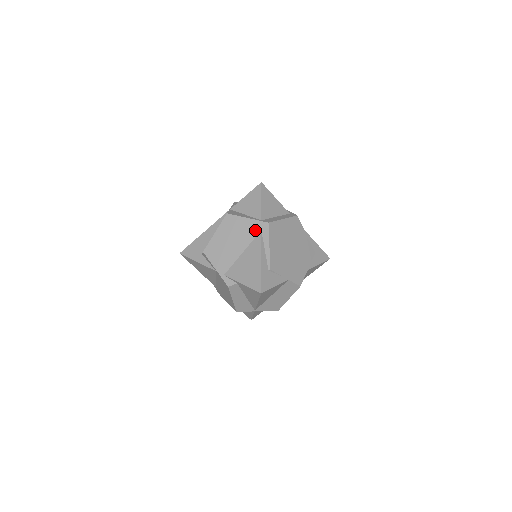
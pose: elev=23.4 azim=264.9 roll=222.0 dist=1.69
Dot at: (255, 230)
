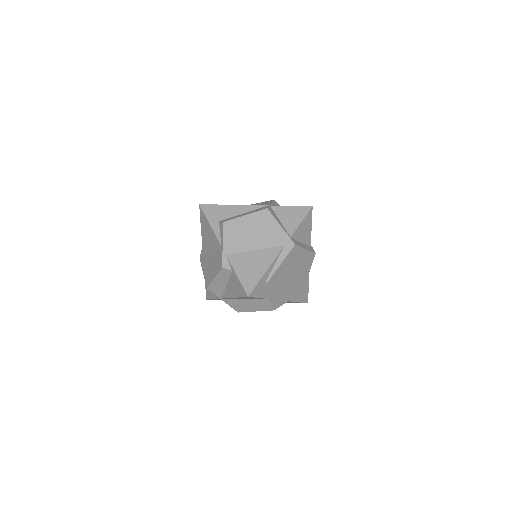
Dot at: (280, 241)
